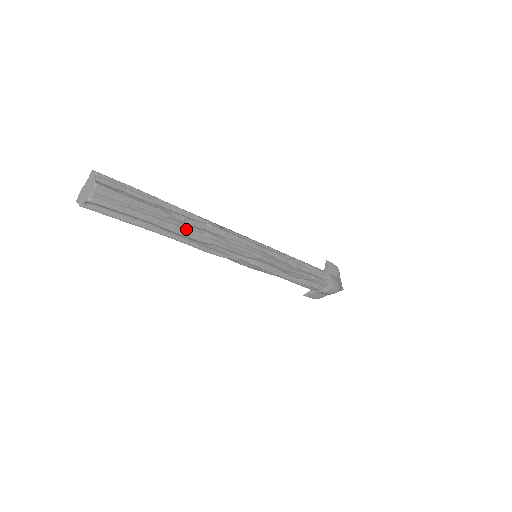
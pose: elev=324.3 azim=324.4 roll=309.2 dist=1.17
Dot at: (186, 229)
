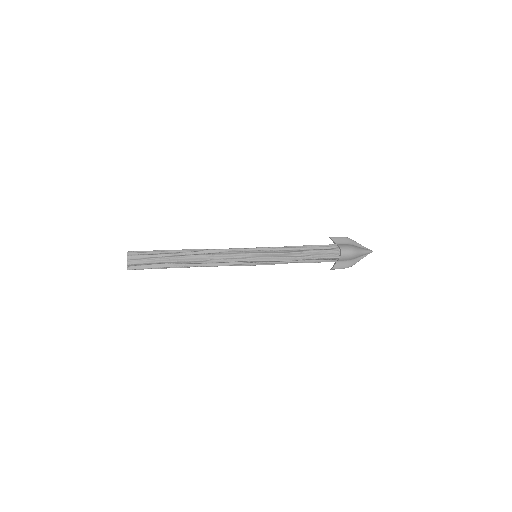
Dot at: (188, 258)
